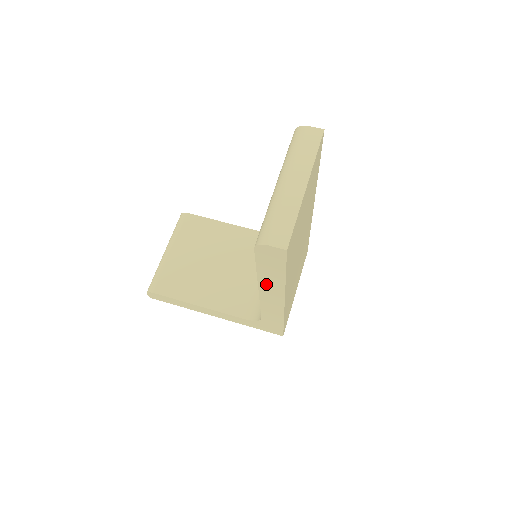
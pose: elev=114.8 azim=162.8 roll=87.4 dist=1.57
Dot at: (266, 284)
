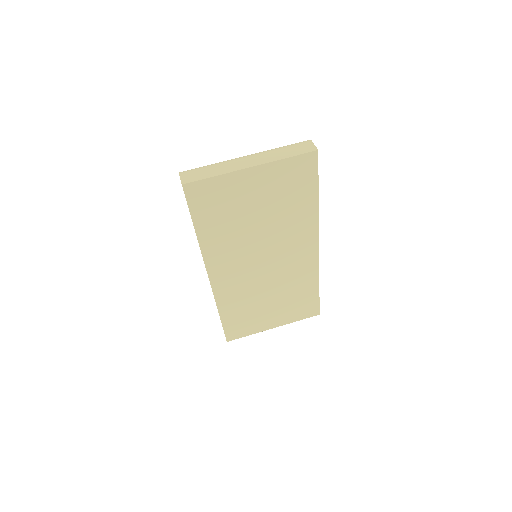
Dot at: occluded
